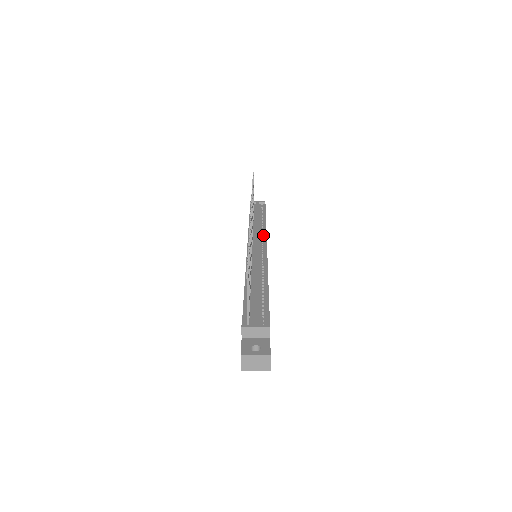
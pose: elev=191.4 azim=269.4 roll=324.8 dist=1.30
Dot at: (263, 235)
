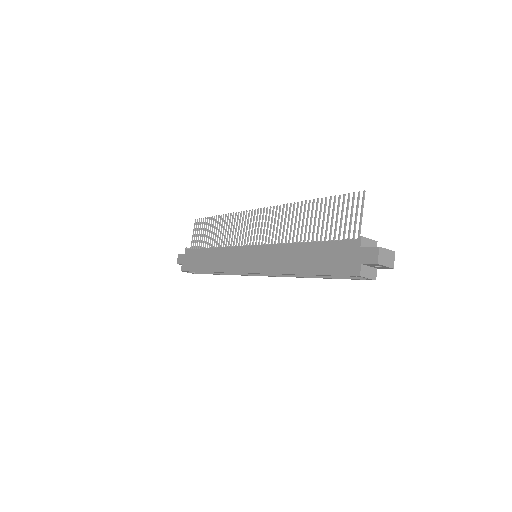
Dot at: occluded
